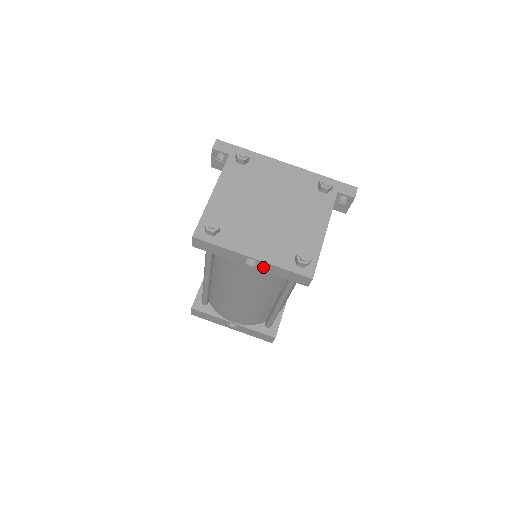
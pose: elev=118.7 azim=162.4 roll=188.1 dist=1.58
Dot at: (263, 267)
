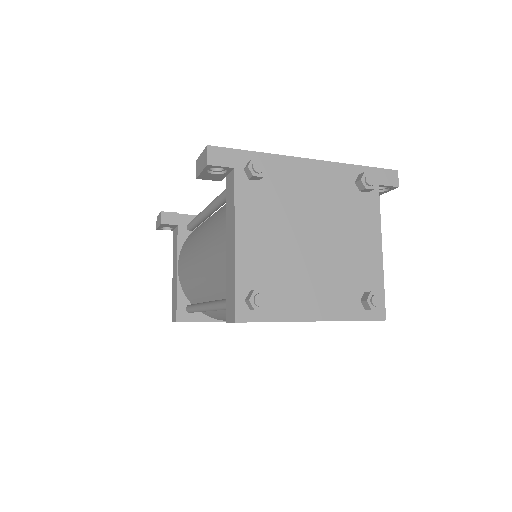
Dot at: occluded
